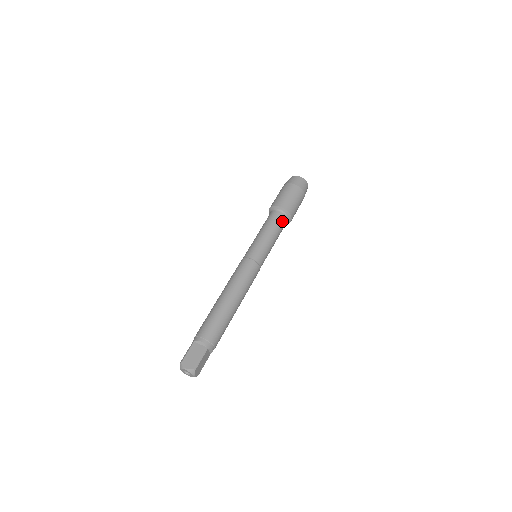
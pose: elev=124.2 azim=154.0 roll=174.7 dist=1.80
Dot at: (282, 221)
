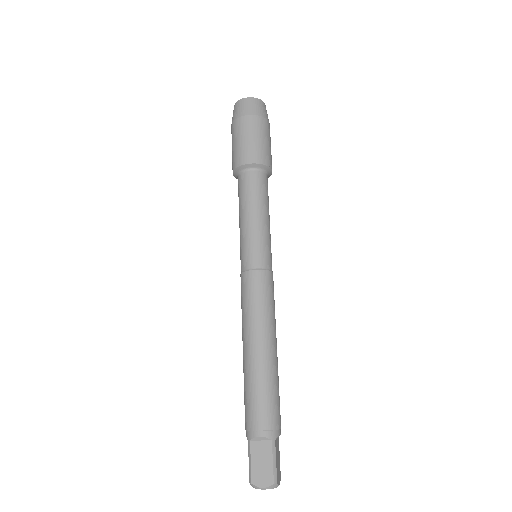
Dot at: (262, 183)
